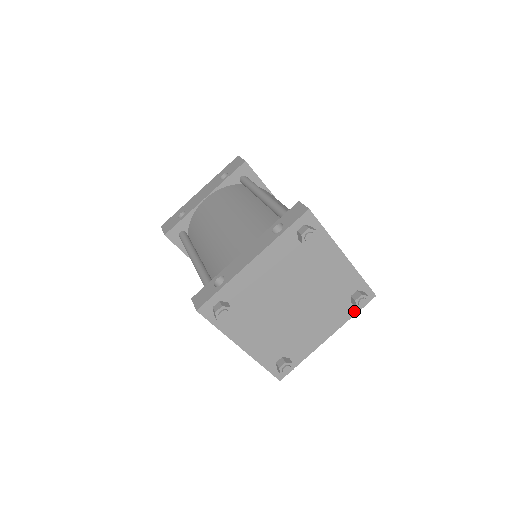
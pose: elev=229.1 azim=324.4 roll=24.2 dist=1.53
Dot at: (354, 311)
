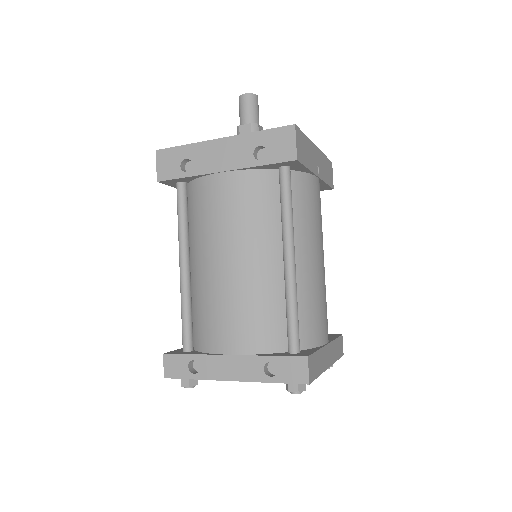
Dot at: occluded
